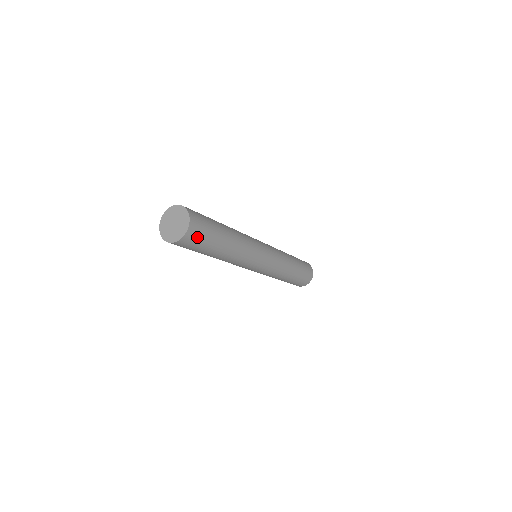
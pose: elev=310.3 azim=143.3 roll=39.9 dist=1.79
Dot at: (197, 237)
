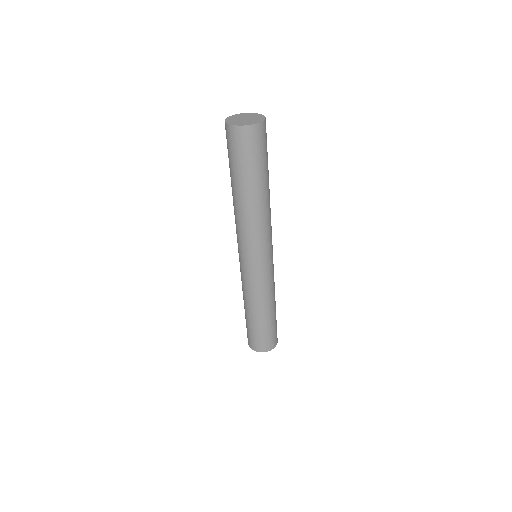
Dot at: (266, 136)
